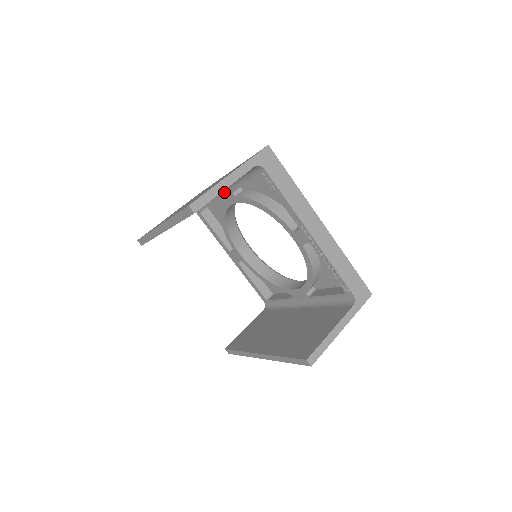
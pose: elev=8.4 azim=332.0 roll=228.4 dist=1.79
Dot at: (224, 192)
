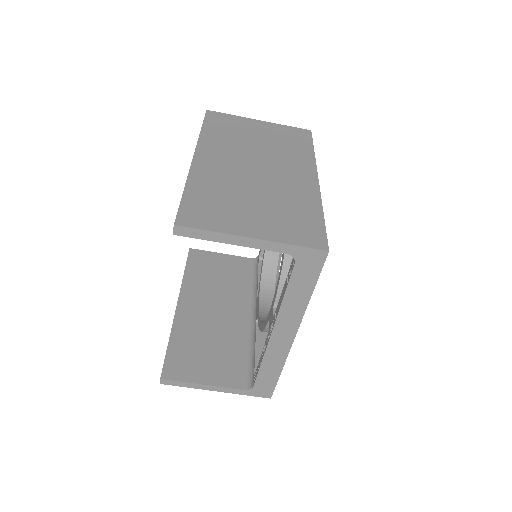
Dot at: occluded
